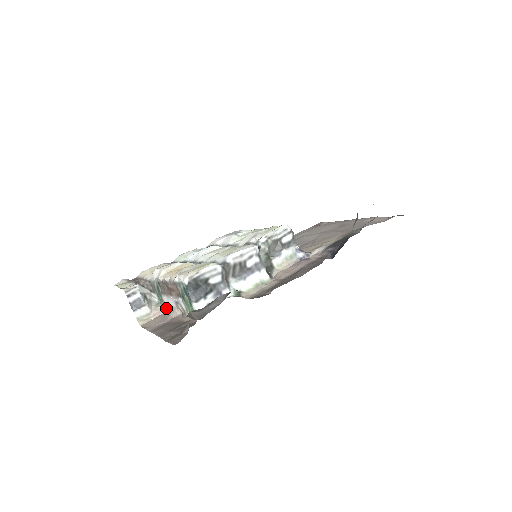
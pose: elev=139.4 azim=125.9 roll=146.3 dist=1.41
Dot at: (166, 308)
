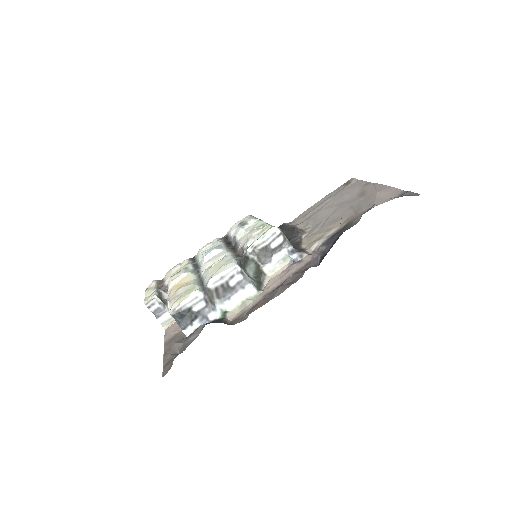
Dot at: occluded
